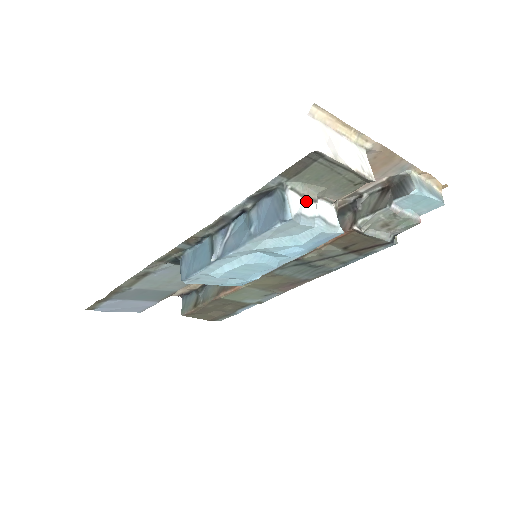
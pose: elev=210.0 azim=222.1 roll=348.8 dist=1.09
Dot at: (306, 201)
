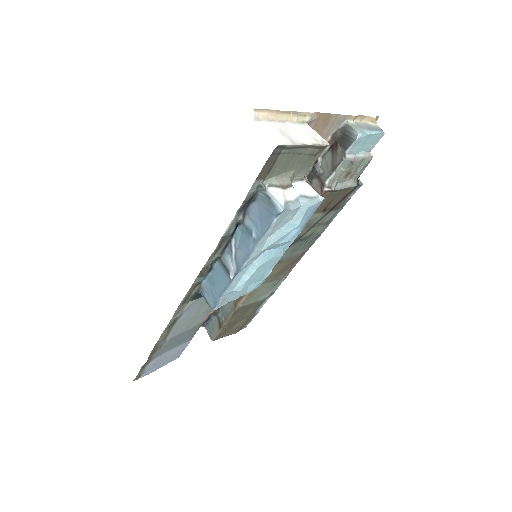
Dot at: (285, 189)
